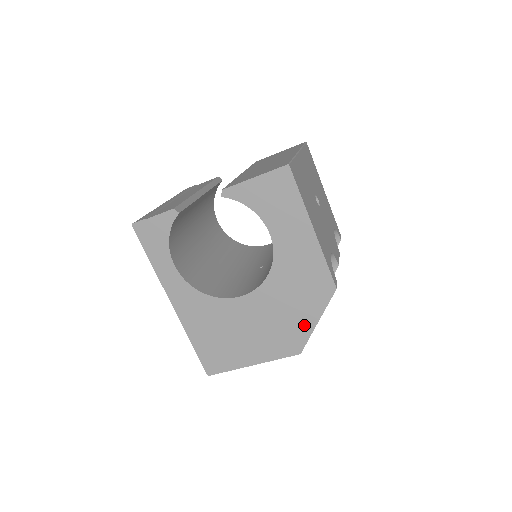
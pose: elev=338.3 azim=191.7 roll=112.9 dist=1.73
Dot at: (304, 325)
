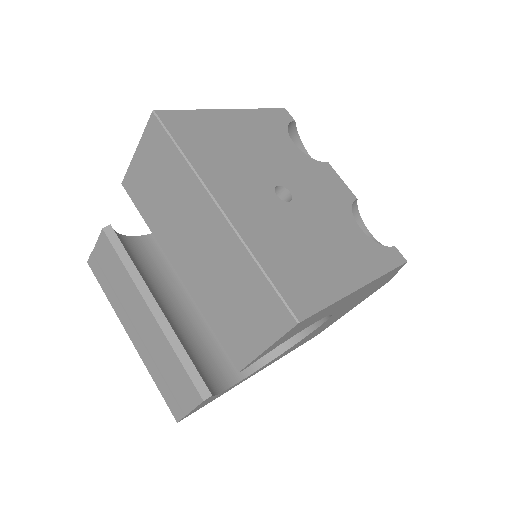
Dot at: (384, 282)
